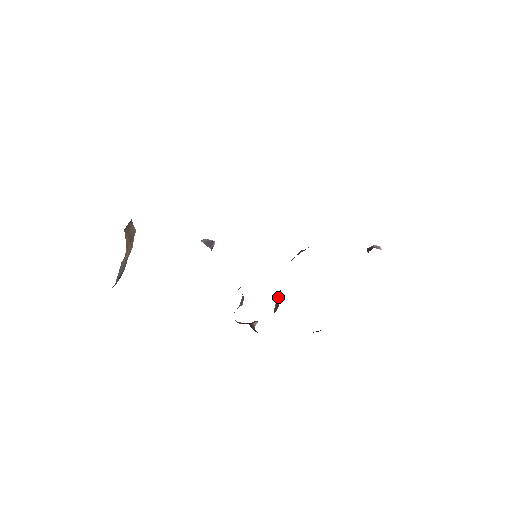
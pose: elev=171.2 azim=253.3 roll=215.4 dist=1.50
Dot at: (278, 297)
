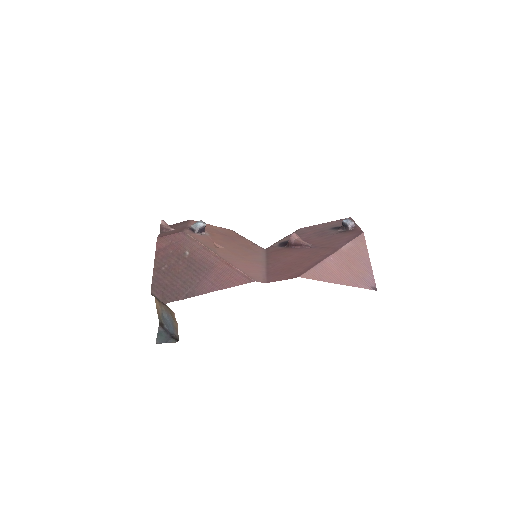
Dot at: occluded
